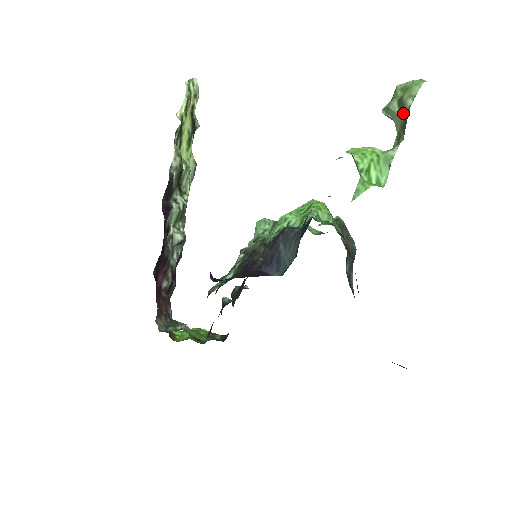
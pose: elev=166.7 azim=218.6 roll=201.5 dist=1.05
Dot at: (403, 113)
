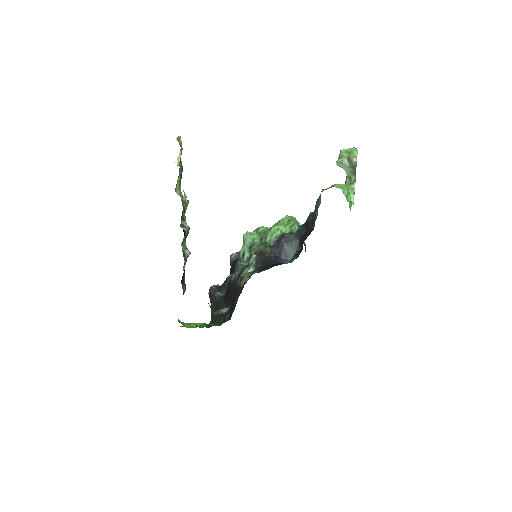
Dot at: (352, 165)
